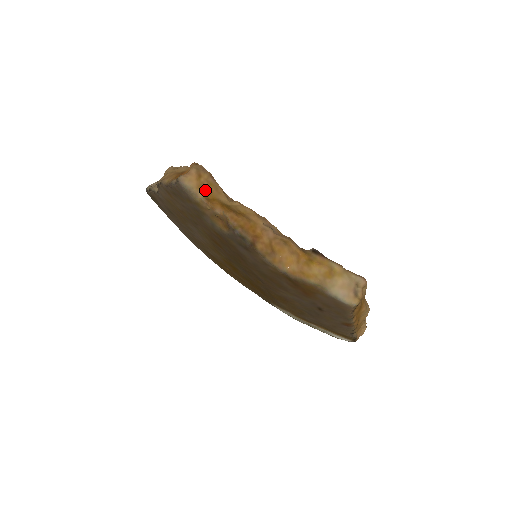
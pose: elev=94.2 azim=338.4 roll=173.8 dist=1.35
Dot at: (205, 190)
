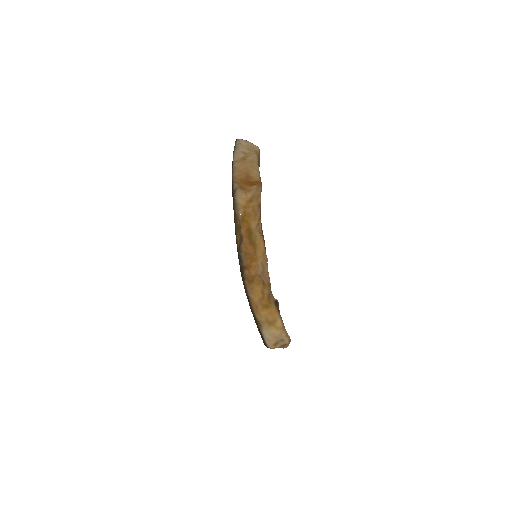
Dot at: (247, 211)
